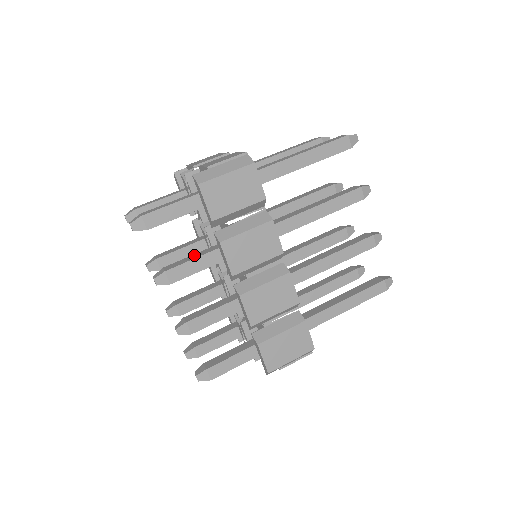
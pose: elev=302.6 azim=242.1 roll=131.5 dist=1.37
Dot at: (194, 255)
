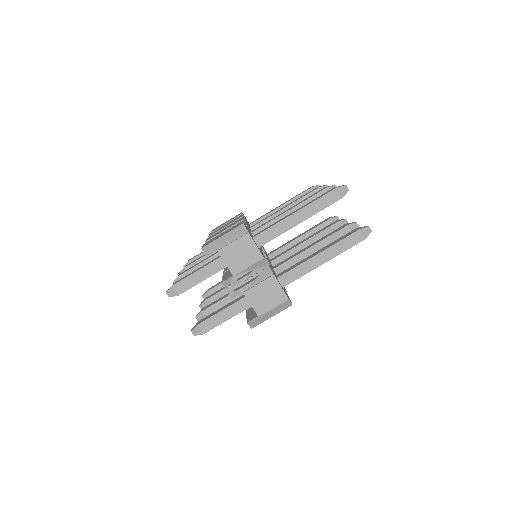
Dot at: (224, 302)
